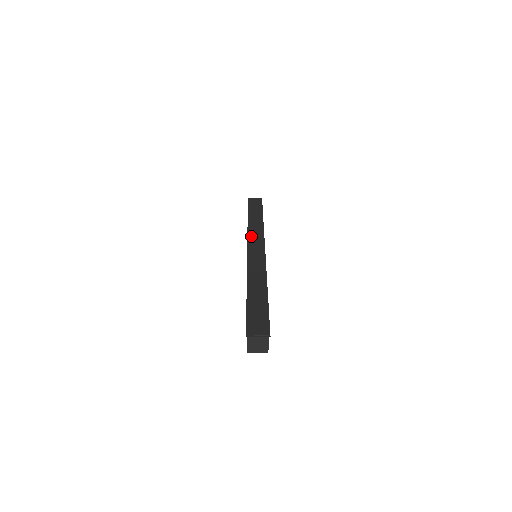
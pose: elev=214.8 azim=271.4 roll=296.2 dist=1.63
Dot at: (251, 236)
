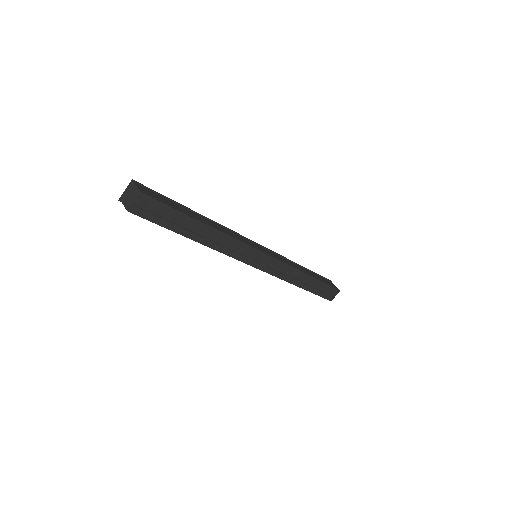
Dot at: occluded
